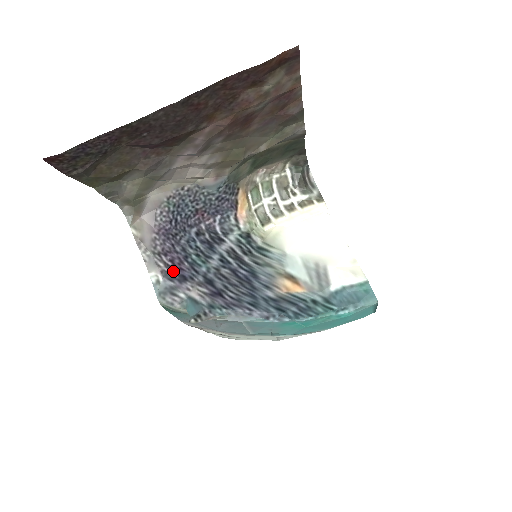
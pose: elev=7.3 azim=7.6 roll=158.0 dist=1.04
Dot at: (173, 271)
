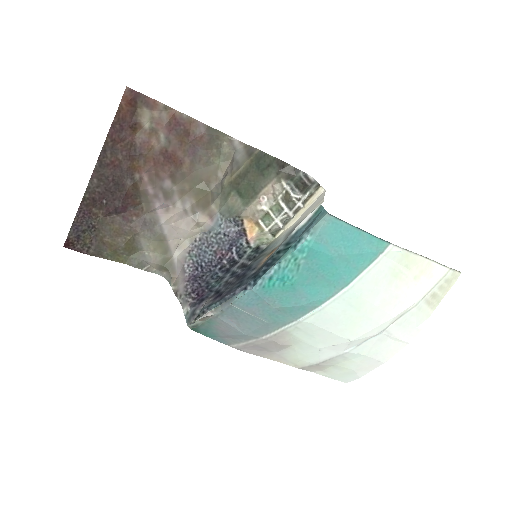
Dot at: (197, 300)
